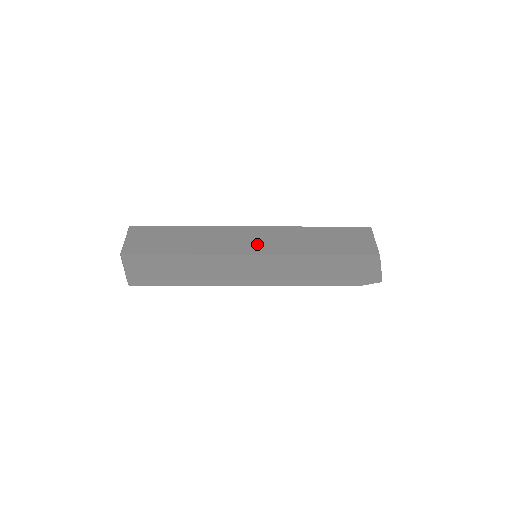
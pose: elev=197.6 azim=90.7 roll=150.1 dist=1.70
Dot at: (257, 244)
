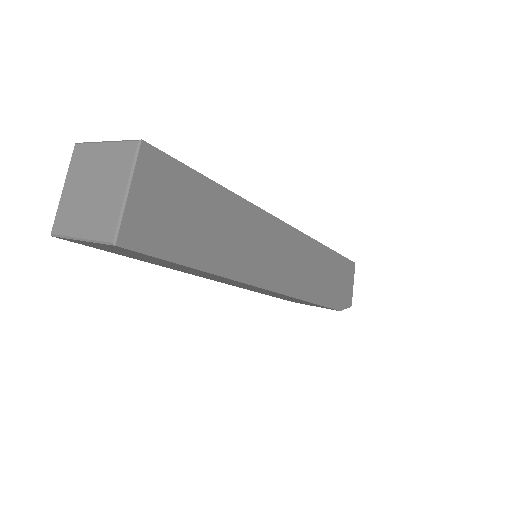
Dot at: occluded
